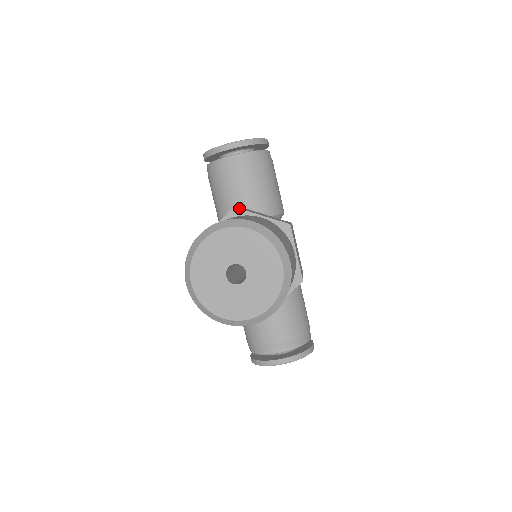
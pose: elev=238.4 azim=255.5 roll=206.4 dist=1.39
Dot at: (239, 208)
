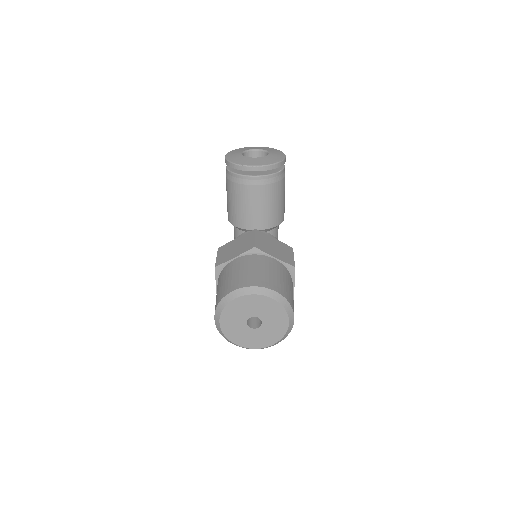
Dot at: (258, 249)
